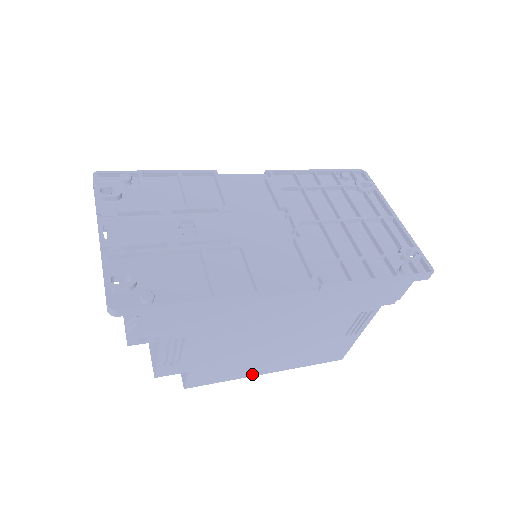
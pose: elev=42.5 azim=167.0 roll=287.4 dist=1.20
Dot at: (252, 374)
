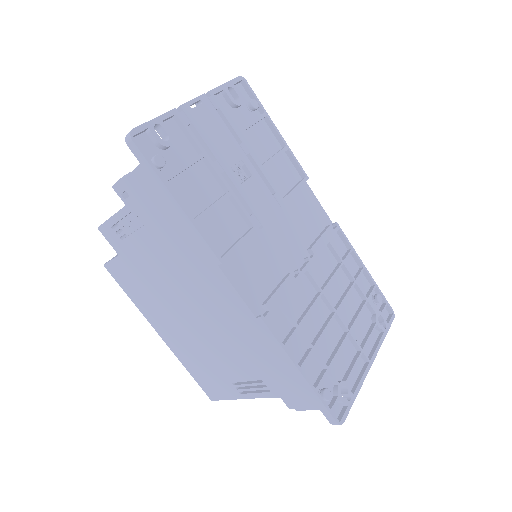
Dot at: (150, 320)
